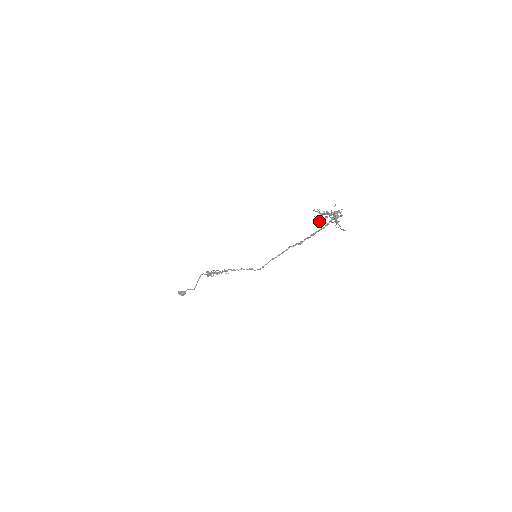
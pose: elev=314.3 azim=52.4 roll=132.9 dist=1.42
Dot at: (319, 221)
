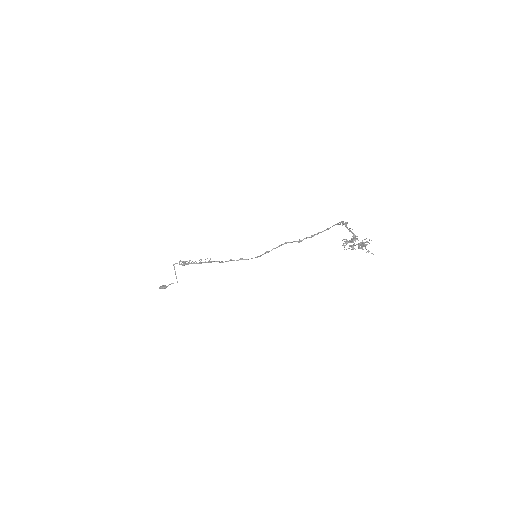
Dot at: occluded
